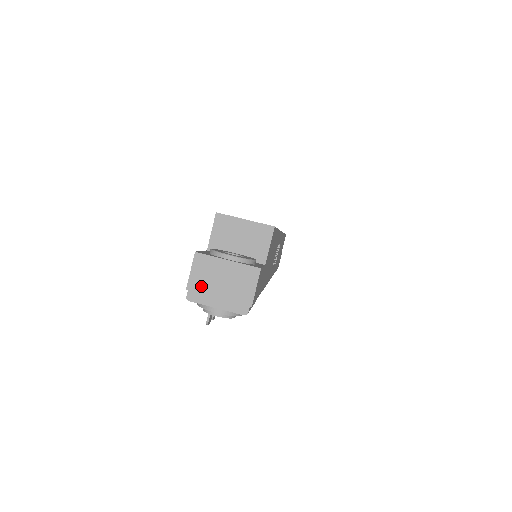
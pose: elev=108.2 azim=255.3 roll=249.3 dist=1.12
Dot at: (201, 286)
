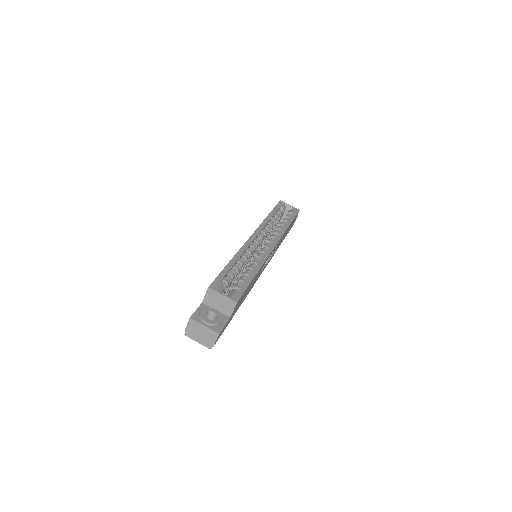
Dot at: (191, 332)
